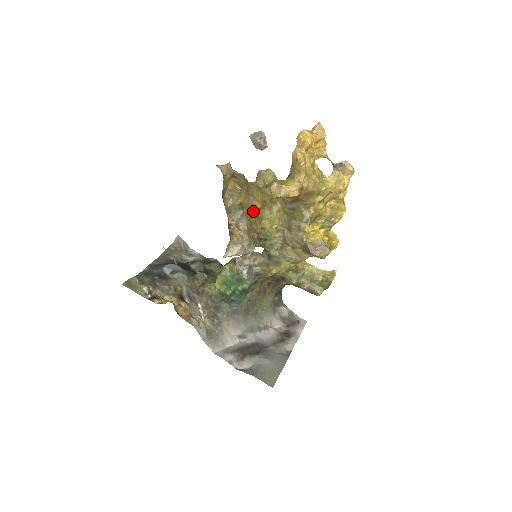
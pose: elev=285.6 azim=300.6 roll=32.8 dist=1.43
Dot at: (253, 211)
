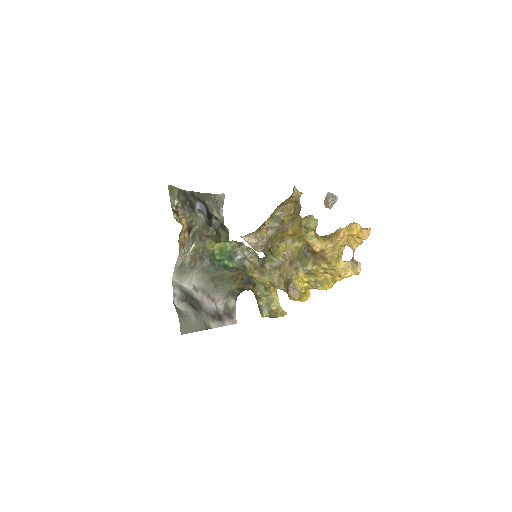
Dot at: (284, 232)
